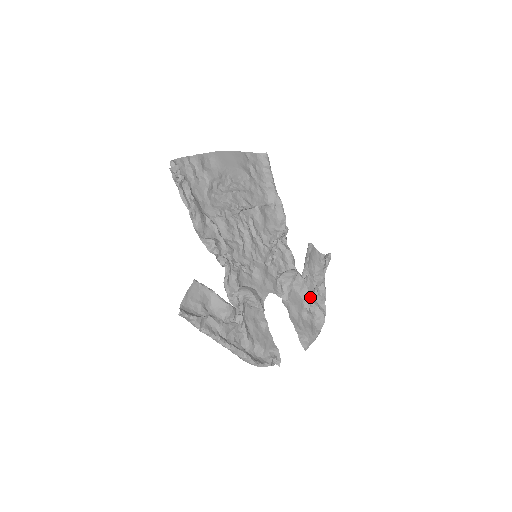
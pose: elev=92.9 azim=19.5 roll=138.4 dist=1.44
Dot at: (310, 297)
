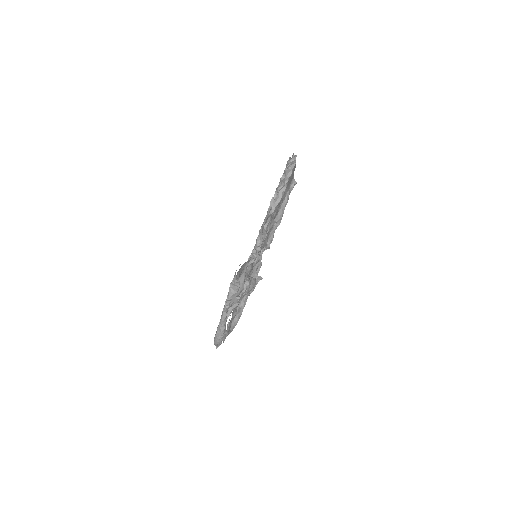
Dot at: occluded
